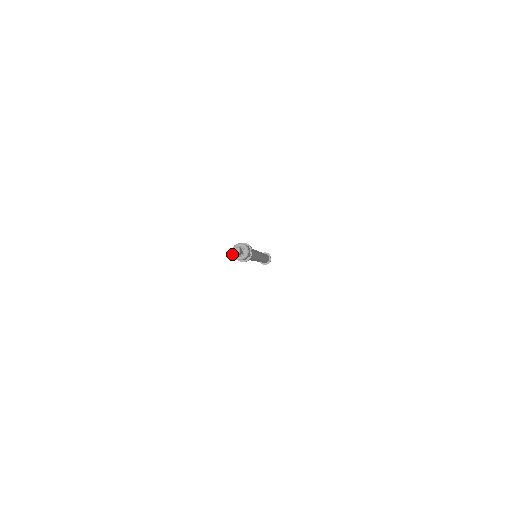
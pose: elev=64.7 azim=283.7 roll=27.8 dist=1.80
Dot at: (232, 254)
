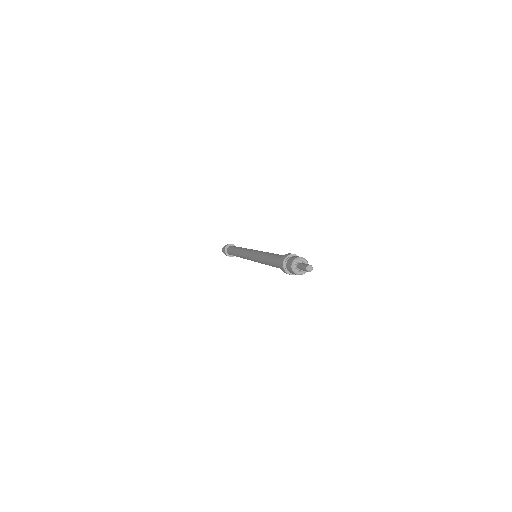
Dot at: (294, 273)
